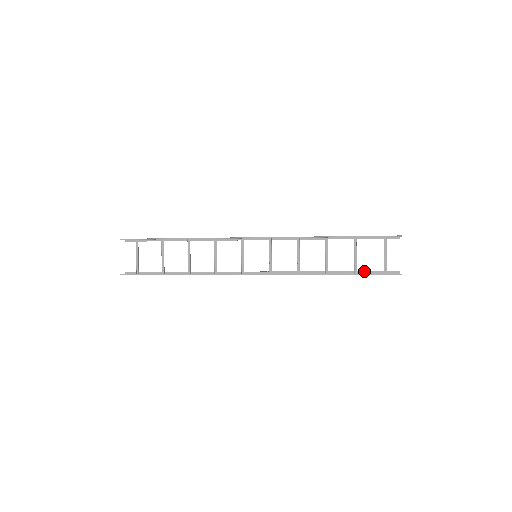
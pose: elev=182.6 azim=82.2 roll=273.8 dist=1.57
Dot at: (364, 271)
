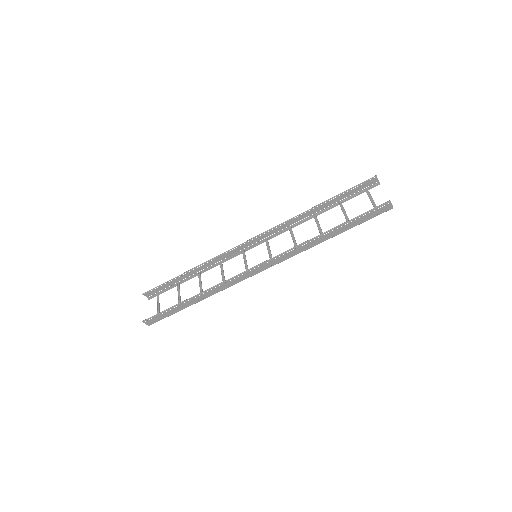
Dot at: (358, 222)
